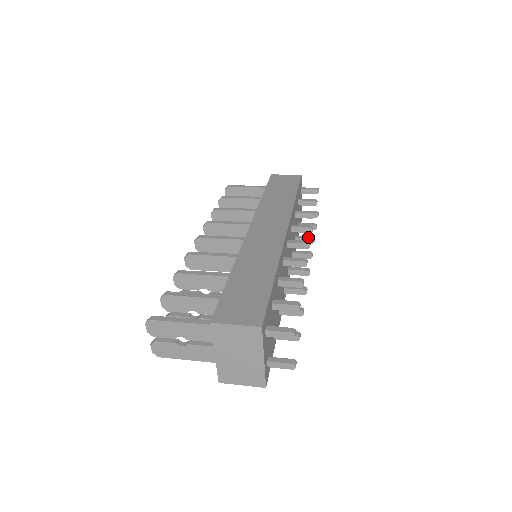
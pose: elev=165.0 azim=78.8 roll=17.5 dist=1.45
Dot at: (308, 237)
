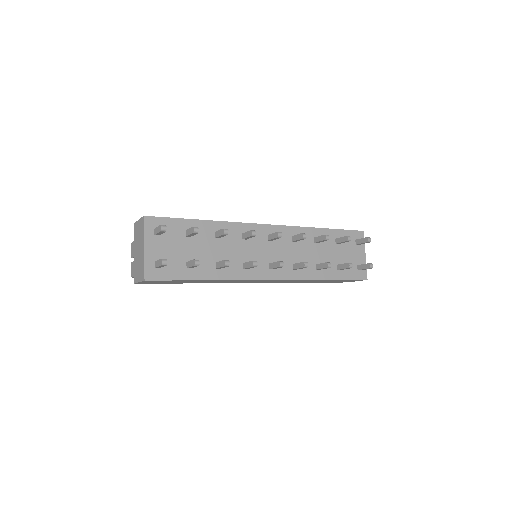
Dot at: (325, 262)
